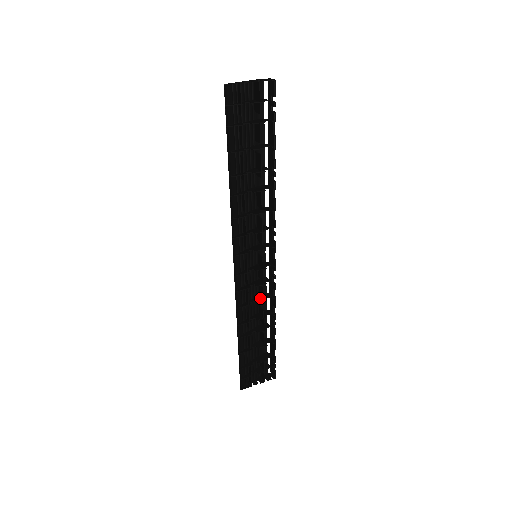
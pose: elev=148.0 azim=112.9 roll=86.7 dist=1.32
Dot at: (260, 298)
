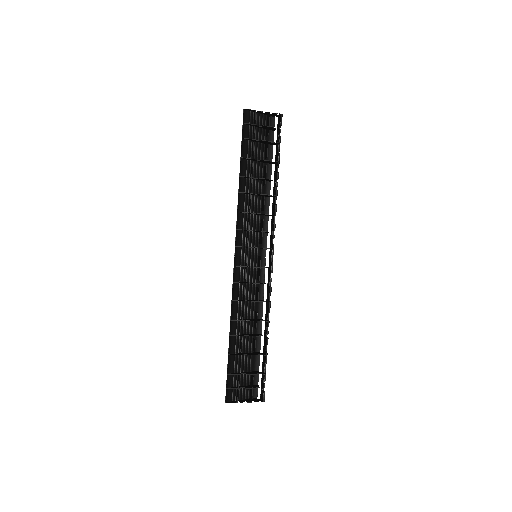
Dot at: (256, 300)
